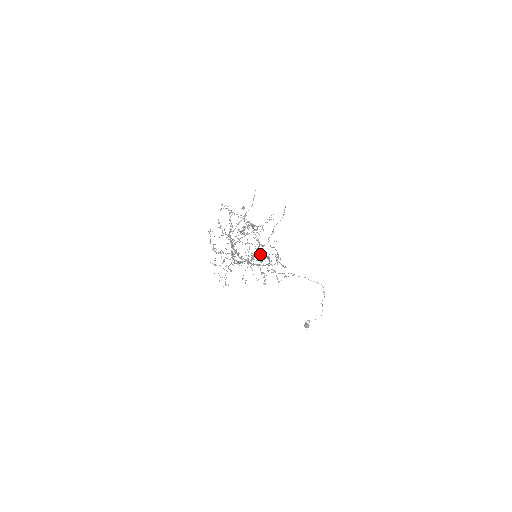
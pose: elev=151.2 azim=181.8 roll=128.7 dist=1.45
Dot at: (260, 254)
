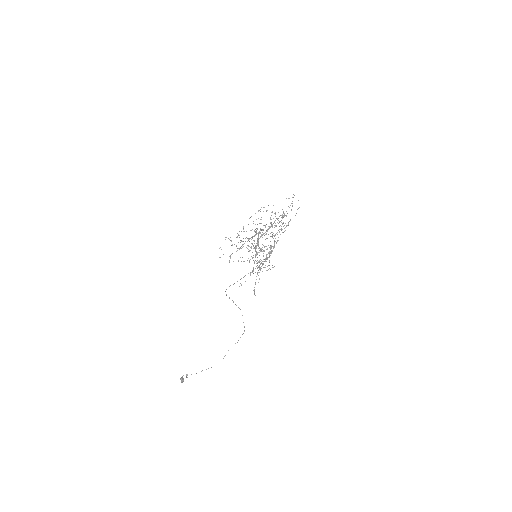
Dot at: occluded
